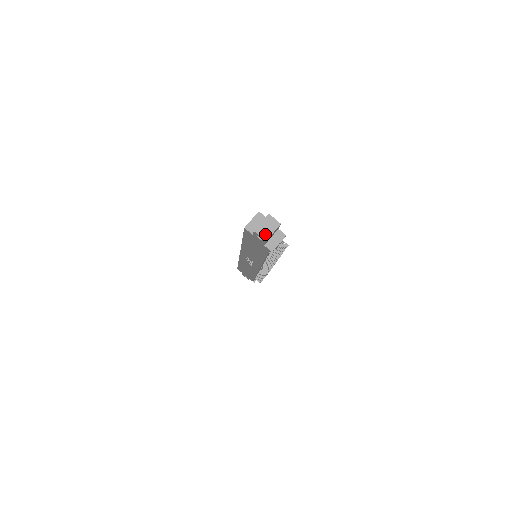
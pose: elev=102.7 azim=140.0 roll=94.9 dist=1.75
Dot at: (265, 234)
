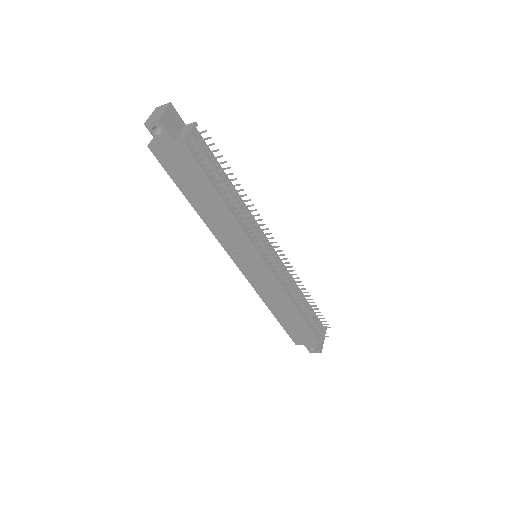
Dot at: (156, 117)
